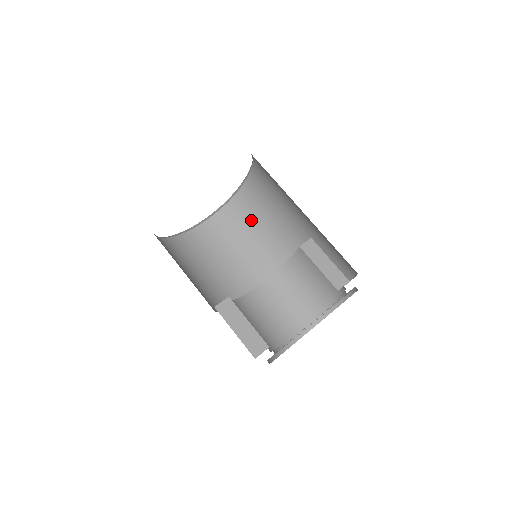
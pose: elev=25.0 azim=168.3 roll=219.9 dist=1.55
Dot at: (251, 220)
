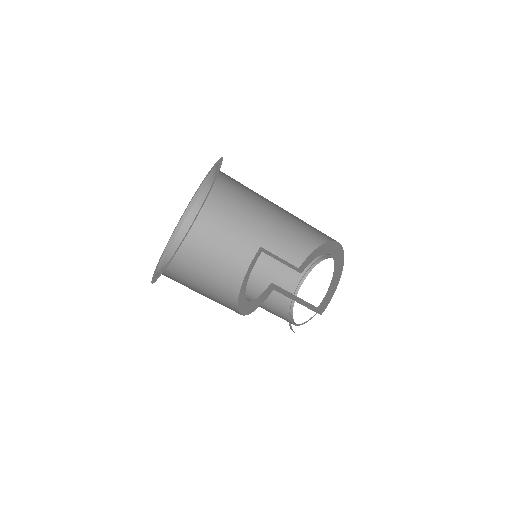
Dot at: (199, 255)
